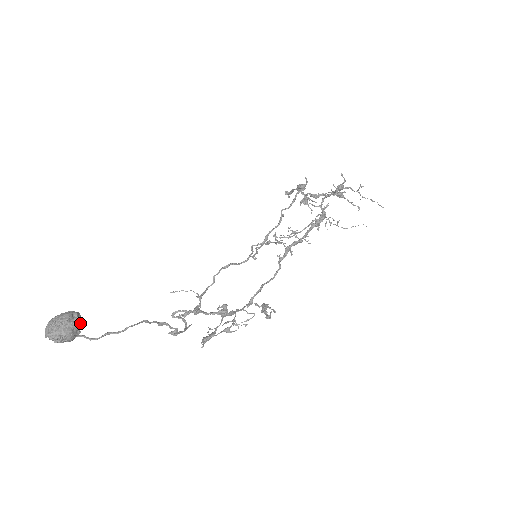
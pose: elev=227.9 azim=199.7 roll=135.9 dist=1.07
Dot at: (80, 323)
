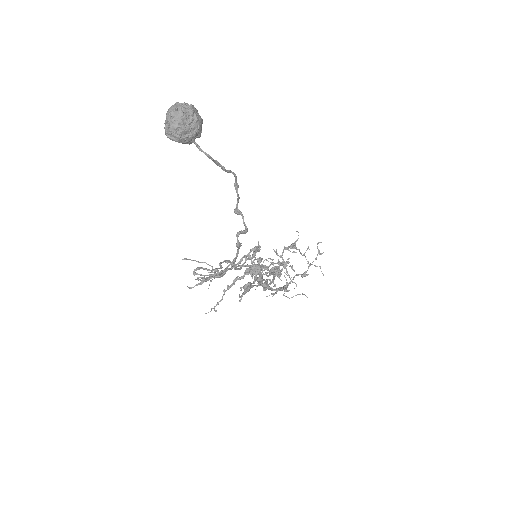
Dot at: occluded
